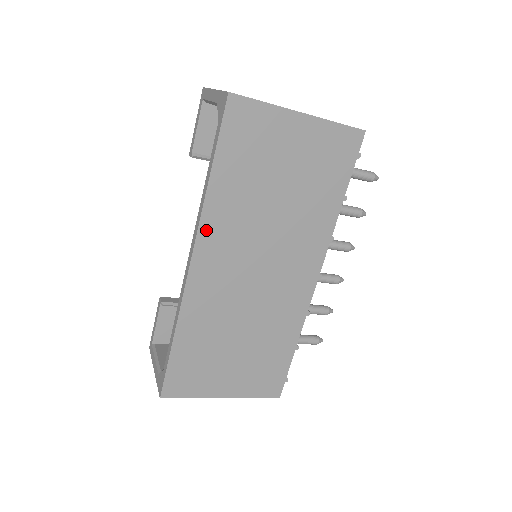
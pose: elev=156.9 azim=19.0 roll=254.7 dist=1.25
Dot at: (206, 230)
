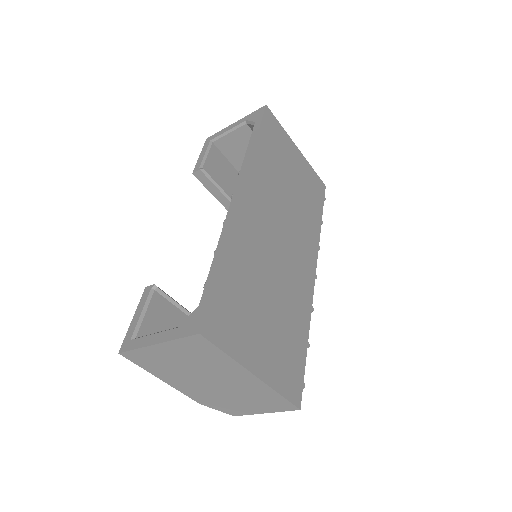
Dot at: (251, 176)
